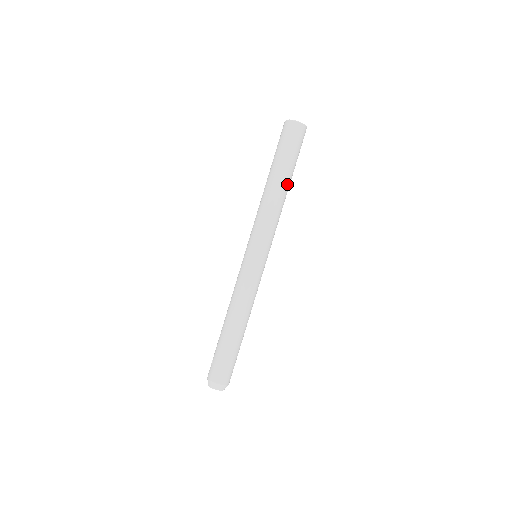
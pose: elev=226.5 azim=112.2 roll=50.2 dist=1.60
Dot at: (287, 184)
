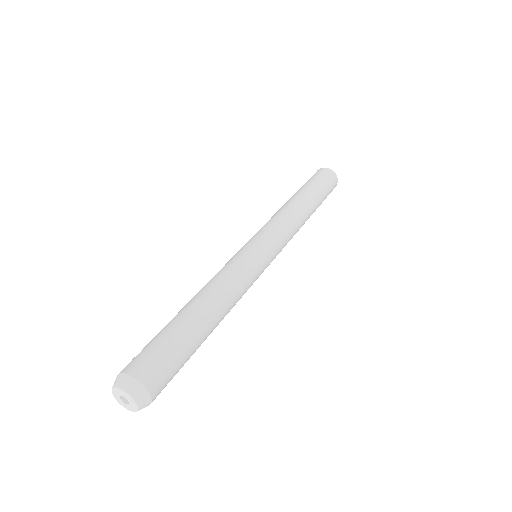
Dot at: (312, 208)
